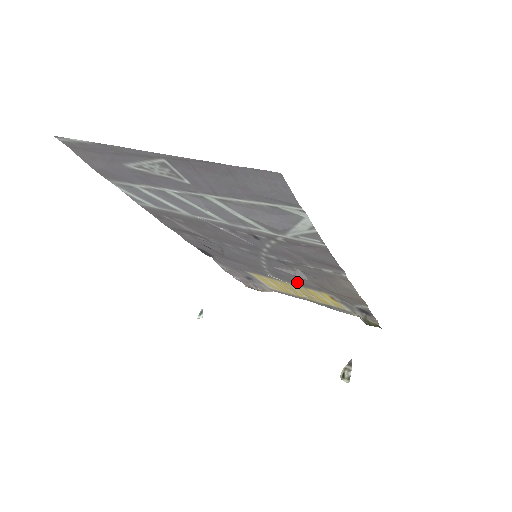
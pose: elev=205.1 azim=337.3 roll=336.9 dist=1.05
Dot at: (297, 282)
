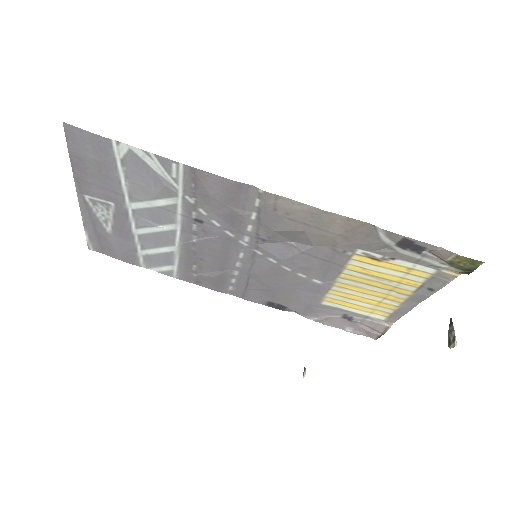
Dot at: (327, 265)
